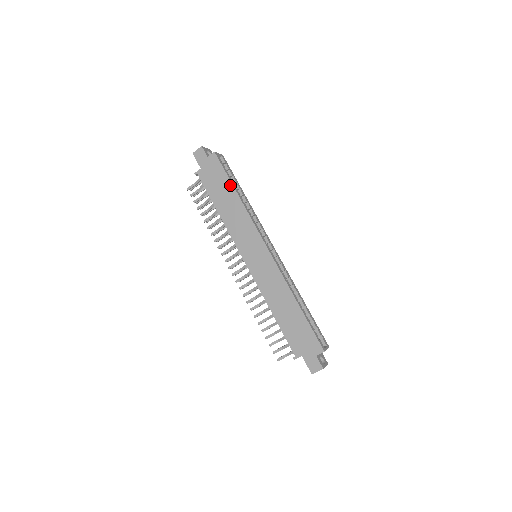
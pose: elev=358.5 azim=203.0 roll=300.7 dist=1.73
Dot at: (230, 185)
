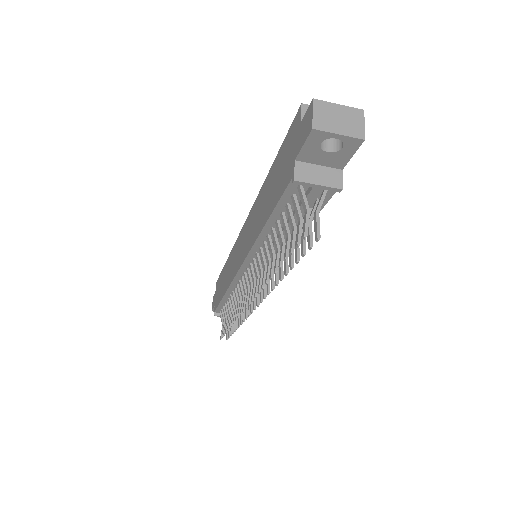
Dot at: (223, 270)
